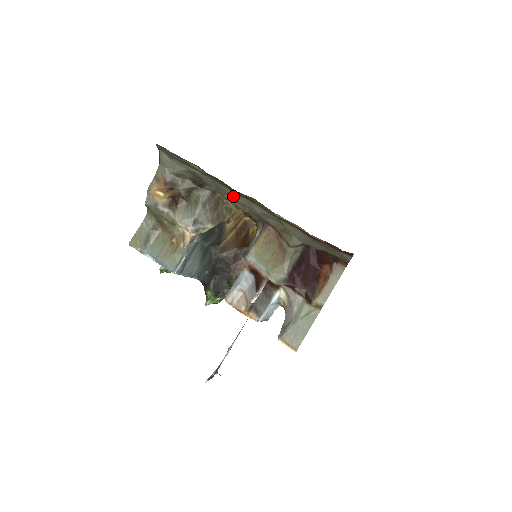
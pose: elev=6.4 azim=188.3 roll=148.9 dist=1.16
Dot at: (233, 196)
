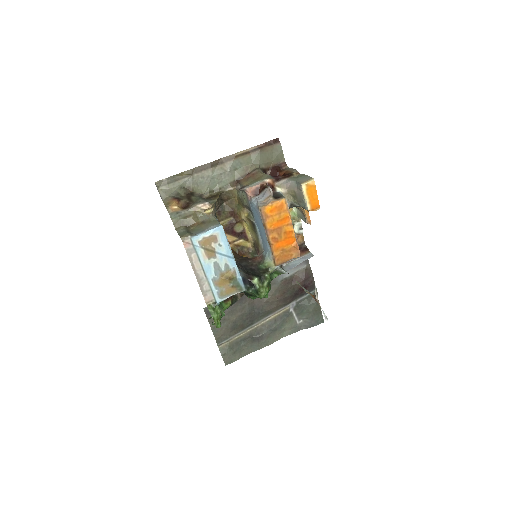
Dot at: (211, 175)
